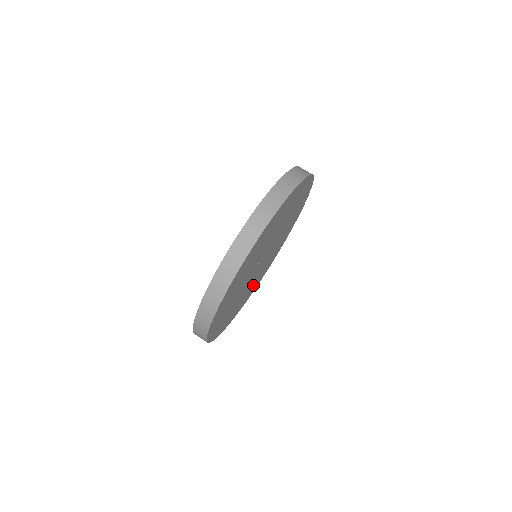
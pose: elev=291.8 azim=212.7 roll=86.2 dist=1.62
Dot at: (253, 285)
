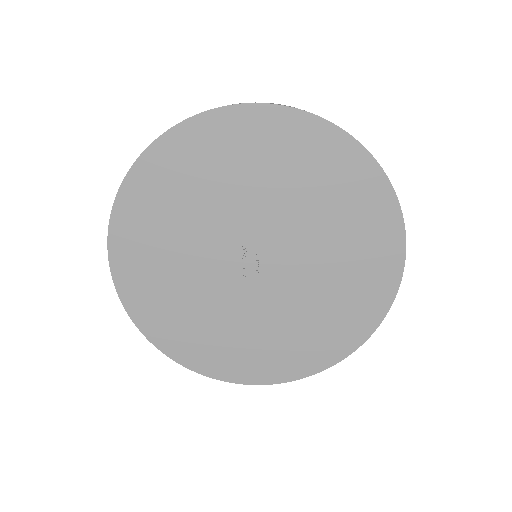
Dot at: (239, 340)
